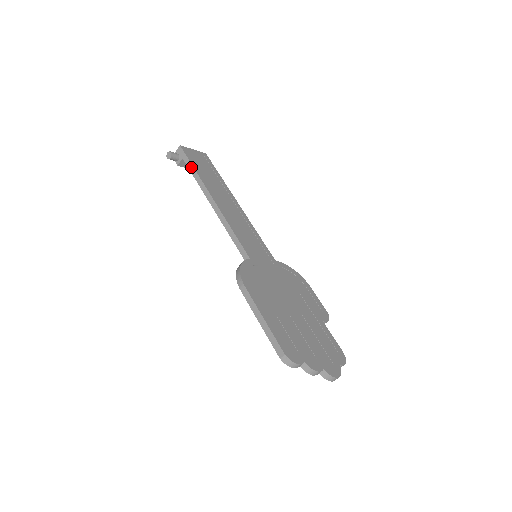
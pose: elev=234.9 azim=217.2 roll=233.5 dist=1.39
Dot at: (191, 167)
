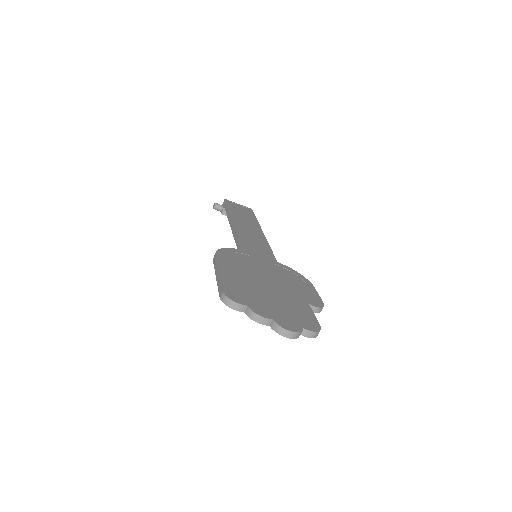
Dot at: (226, 209)
